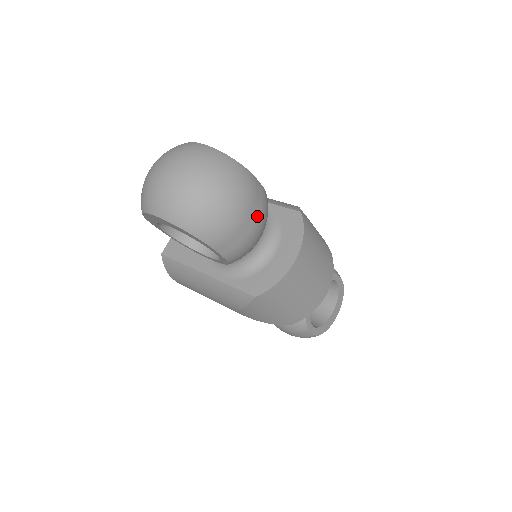
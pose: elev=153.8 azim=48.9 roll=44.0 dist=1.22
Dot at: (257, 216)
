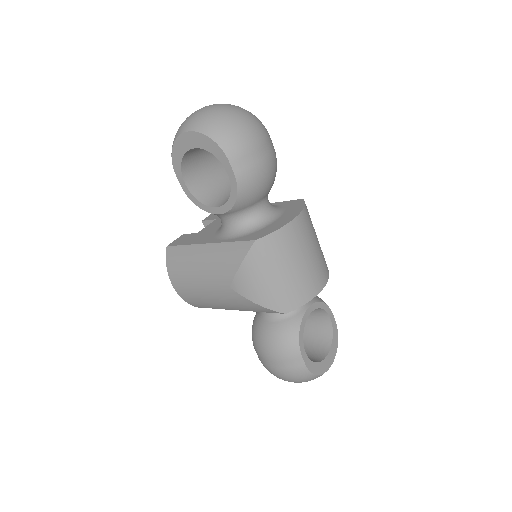
Dot at: (269, 155)
